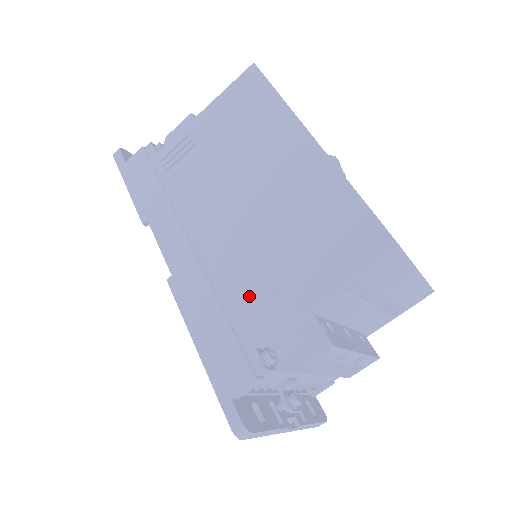
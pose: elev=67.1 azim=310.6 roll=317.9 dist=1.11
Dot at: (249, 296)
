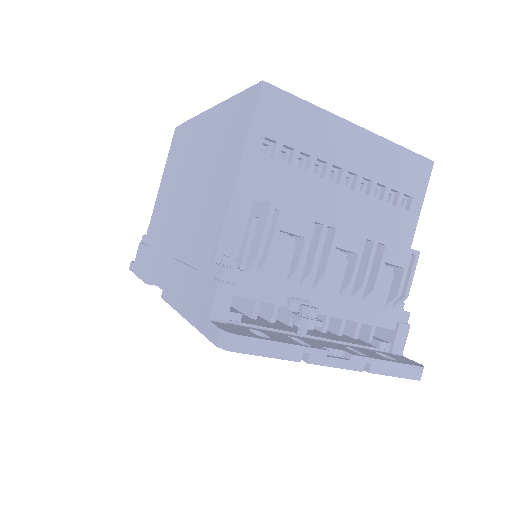
Dot at: (202, 236)
